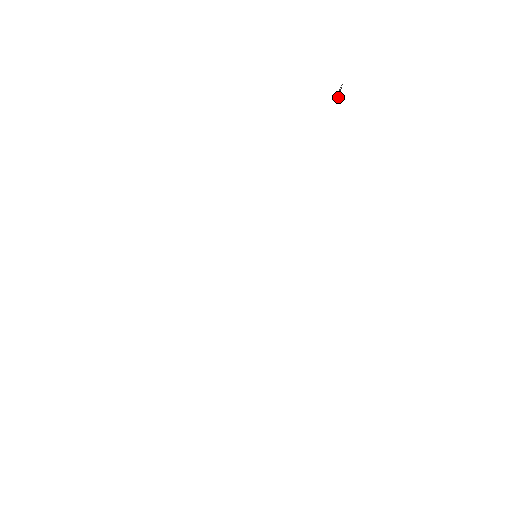
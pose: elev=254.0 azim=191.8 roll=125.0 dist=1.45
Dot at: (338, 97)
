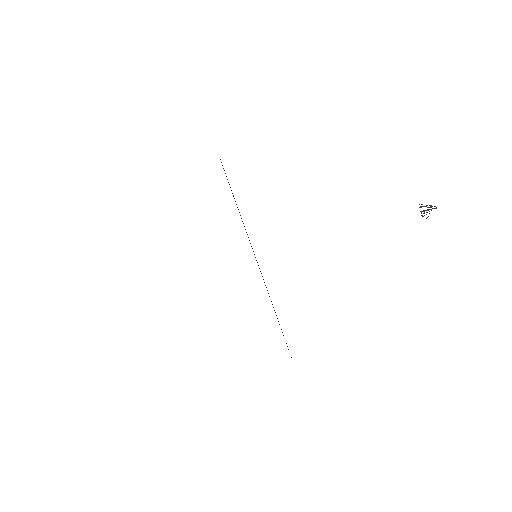
Dot at: (426, 210)
